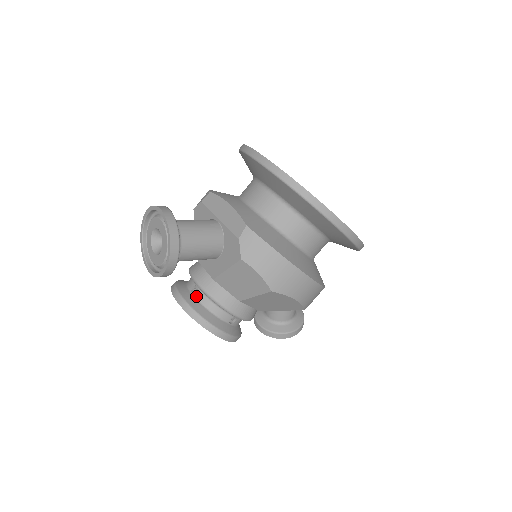
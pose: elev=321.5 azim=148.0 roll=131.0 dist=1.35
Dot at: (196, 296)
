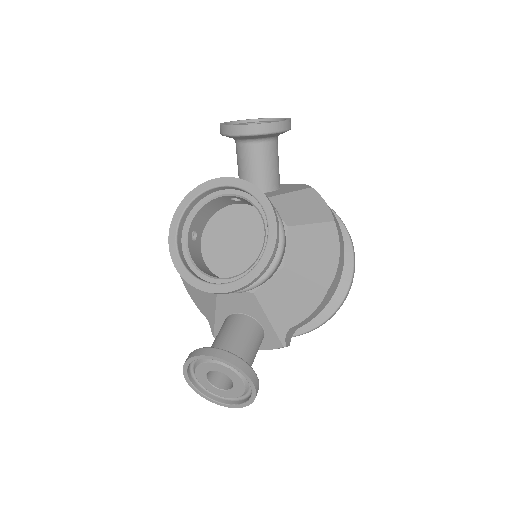
Dot at: occluded
